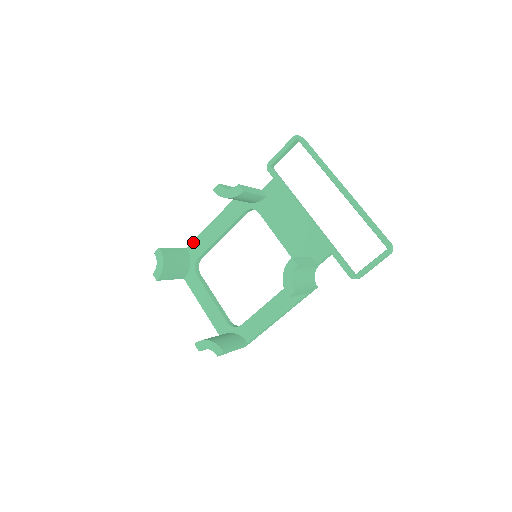
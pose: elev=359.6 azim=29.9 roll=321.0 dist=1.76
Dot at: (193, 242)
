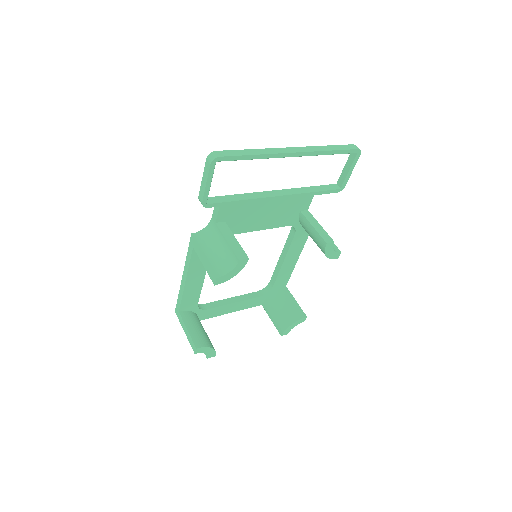
Dot at: (181, 304)
